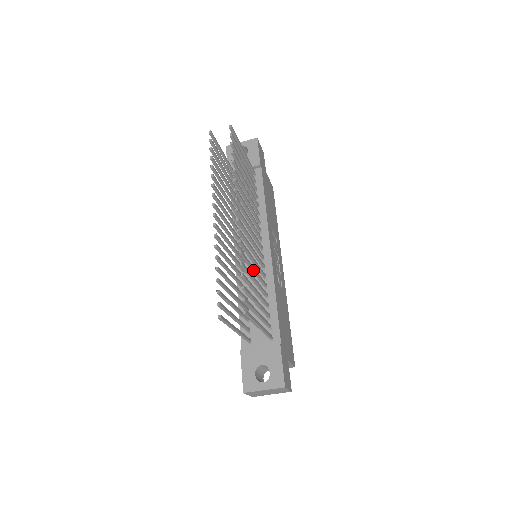
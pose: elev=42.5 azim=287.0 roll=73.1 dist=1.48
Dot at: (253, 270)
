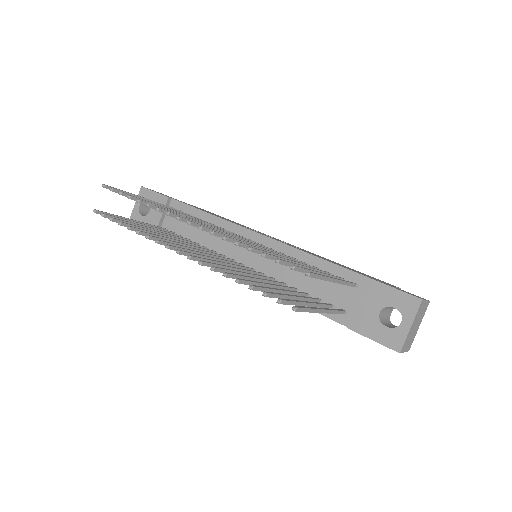
Dot at: occluded
